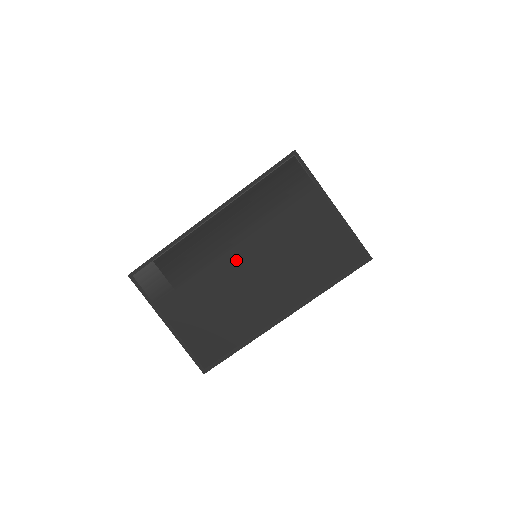
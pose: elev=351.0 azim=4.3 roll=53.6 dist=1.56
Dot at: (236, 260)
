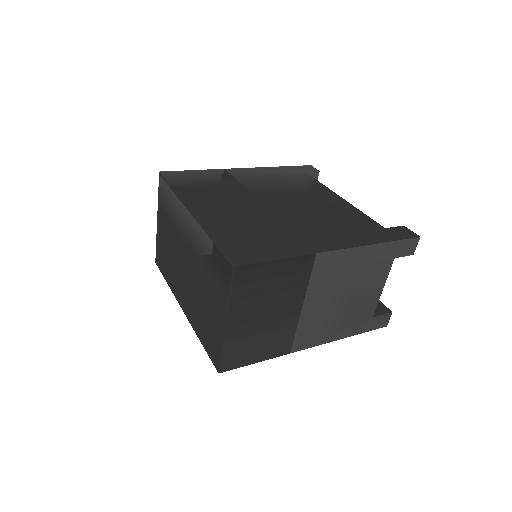
Dot at: (186, 252)
